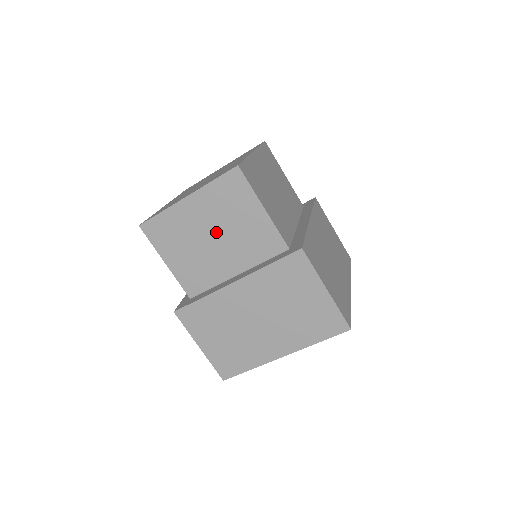
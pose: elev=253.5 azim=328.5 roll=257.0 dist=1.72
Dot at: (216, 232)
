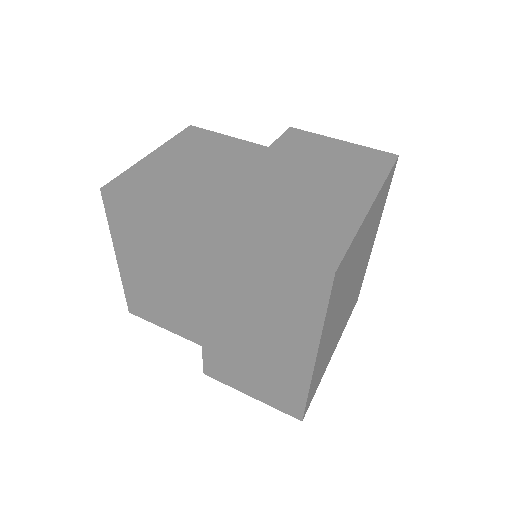
Dot at: (199, 164)
